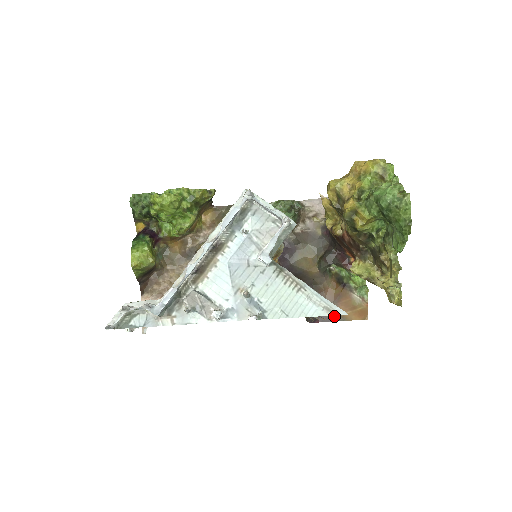
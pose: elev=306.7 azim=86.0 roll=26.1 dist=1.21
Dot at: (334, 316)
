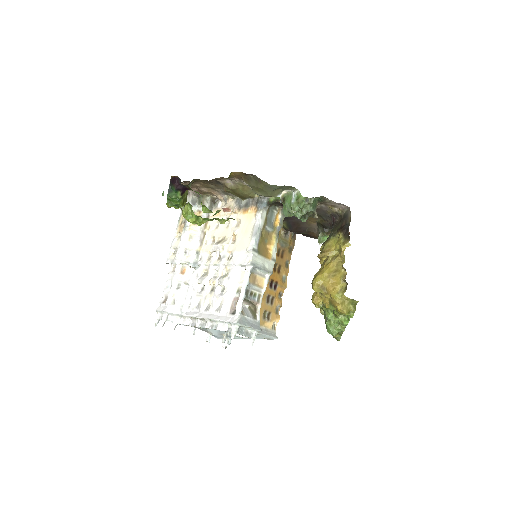
Dot at: (275, 327)
